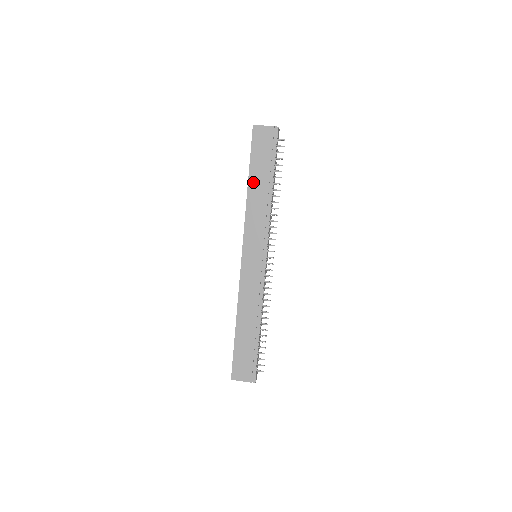
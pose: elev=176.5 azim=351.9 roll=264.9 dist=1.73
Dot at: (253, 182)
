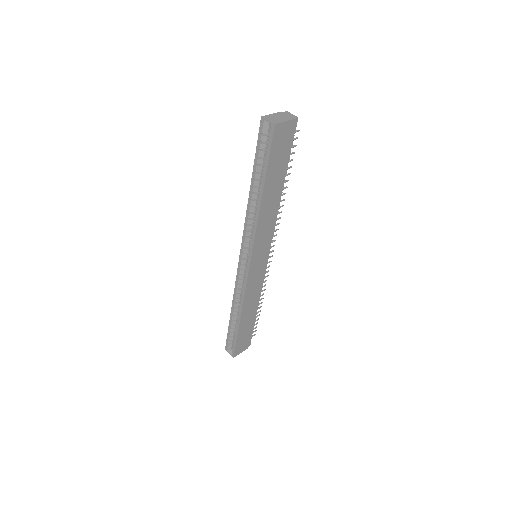
Dot at: (267, 192)
